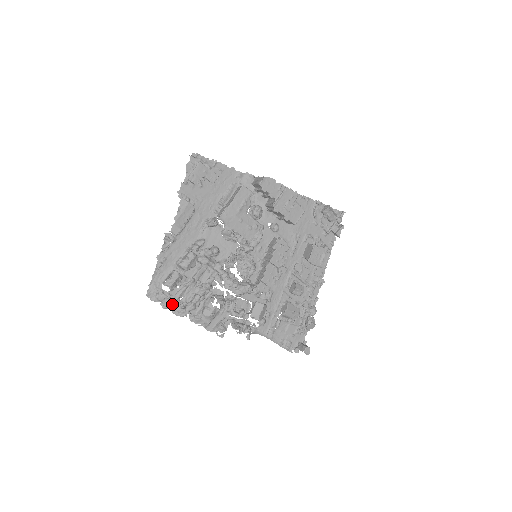
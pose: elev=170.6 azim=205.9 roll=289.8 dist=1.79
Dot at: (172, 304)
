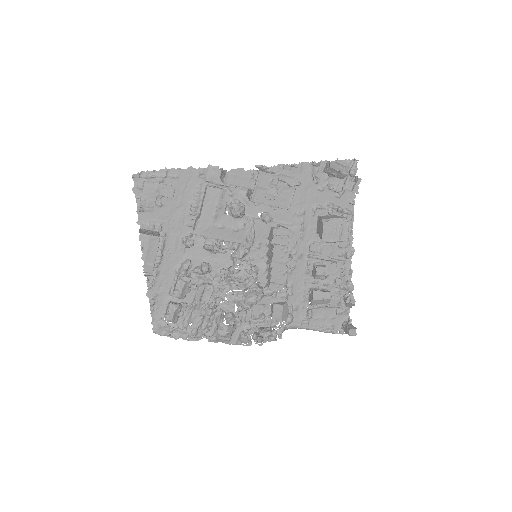
Dot at: (183, 333)
